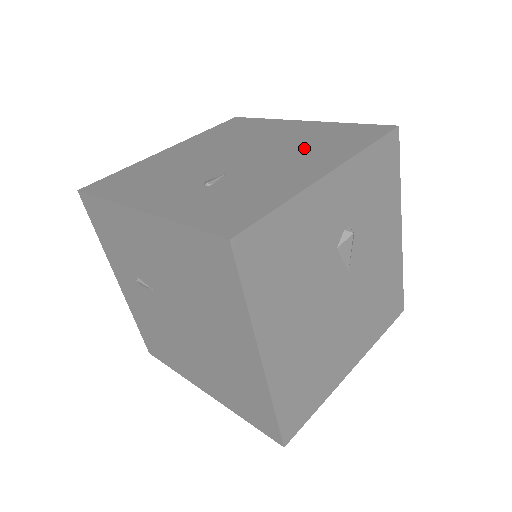
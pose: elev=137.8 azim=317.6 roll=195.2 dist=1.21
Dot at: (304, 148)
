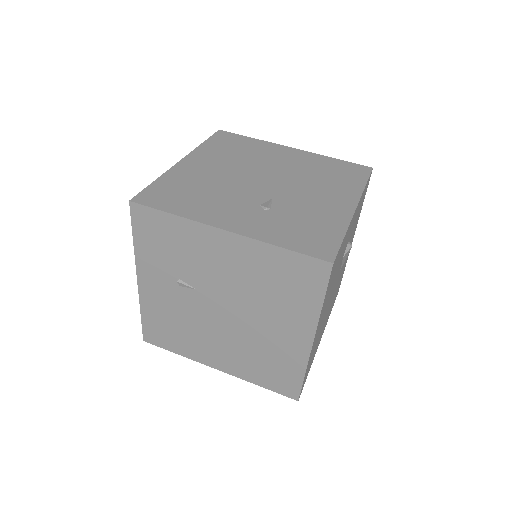
Dot at: (318, 179)
